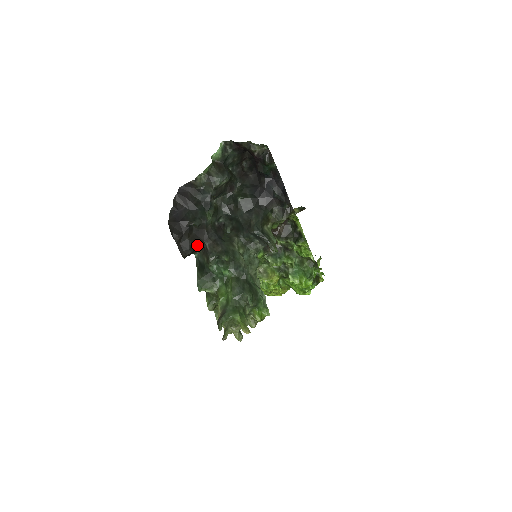
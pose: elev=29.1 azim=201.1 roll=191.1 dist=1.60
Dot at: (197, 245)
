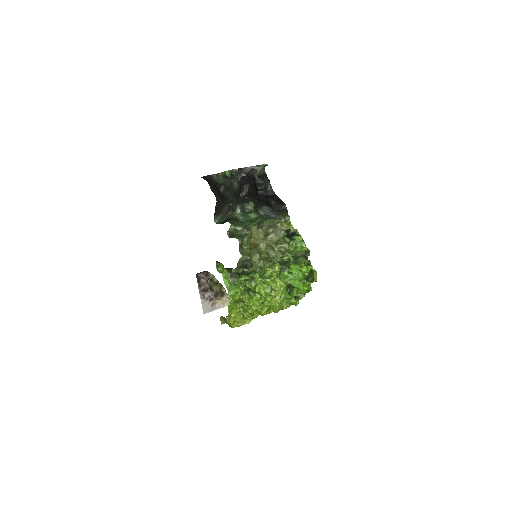
Dot at: (223, 202)
